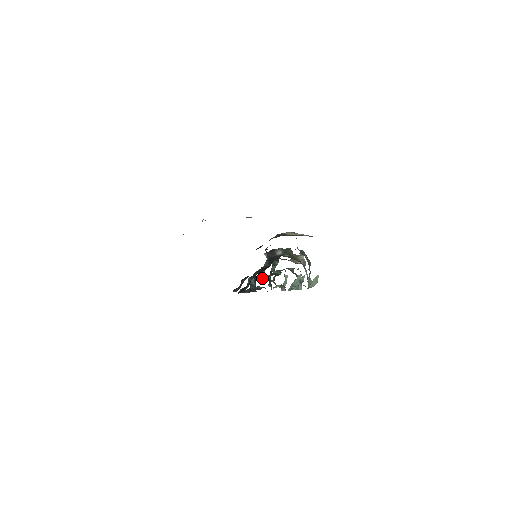
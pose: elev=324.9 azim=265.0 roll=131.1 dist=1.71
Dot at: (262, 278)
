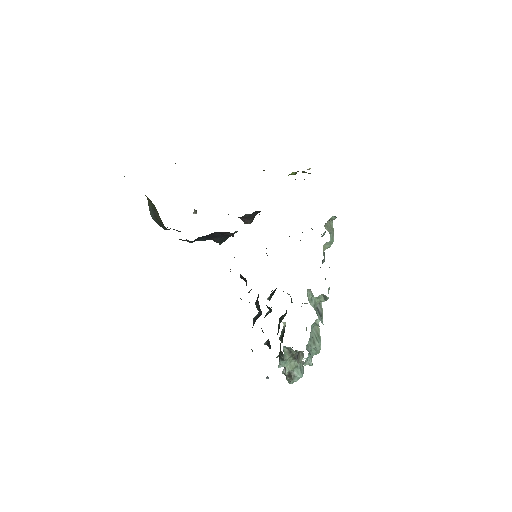
Dot at: occluded
